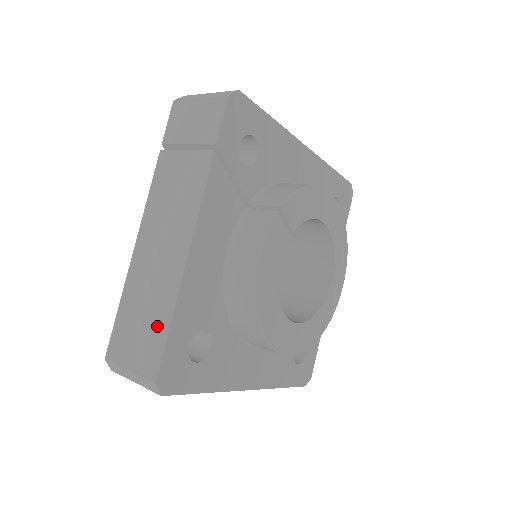
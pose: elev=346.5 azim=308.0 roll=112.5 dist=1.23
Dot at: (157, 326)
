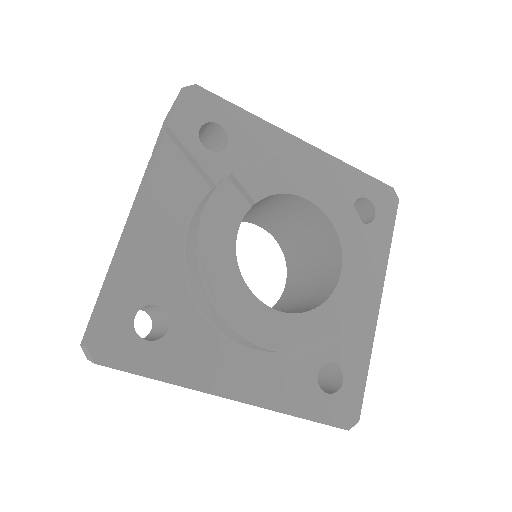
Dot at: (103, 294)
